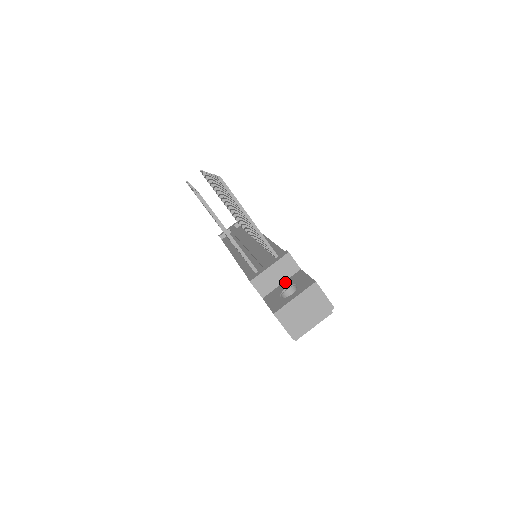
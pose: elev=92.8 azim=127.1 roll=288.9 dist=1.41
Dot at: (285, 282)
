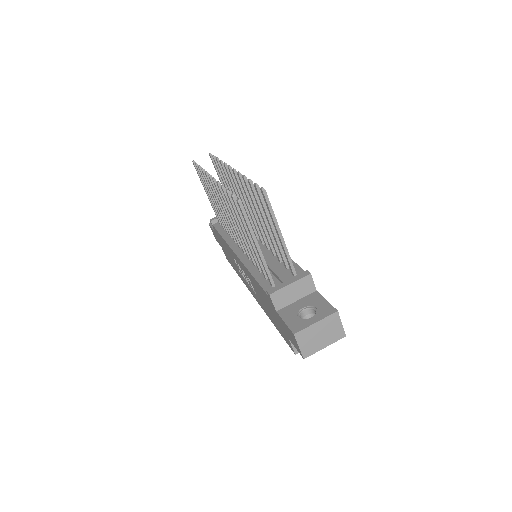
Dot at: (301, 300)
